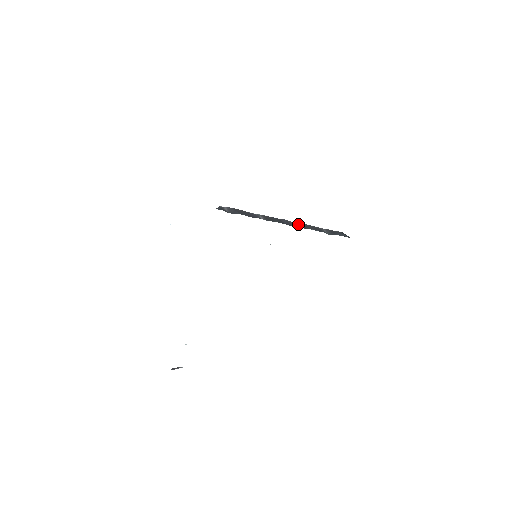
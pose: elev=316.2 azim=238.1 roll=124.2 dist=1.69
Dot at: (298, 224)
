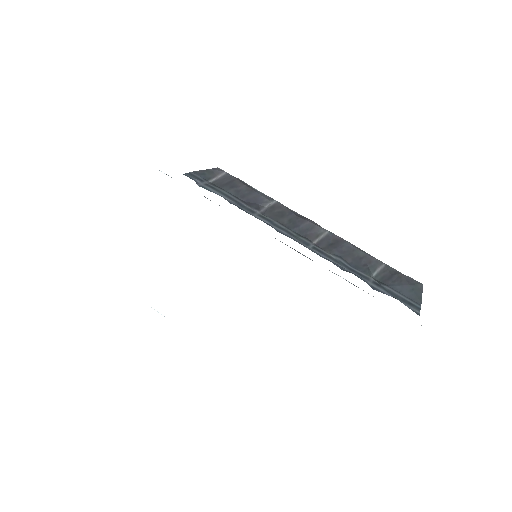
Dot at: (331, 239)
